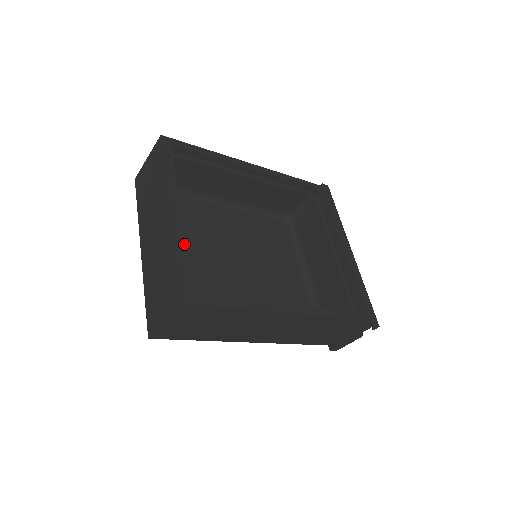
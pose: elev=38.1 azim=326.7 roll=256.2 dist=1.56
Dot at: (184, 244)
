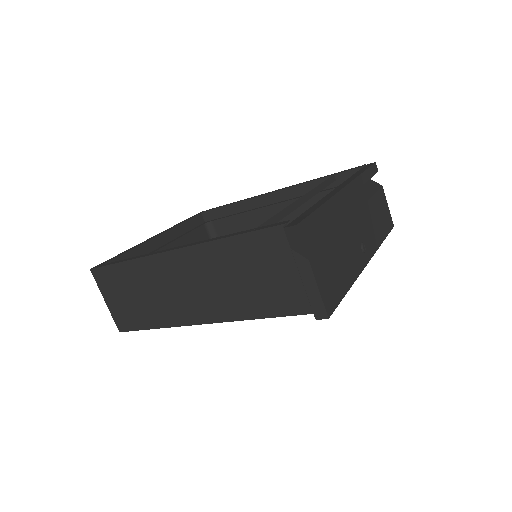
Dot at: occluded
